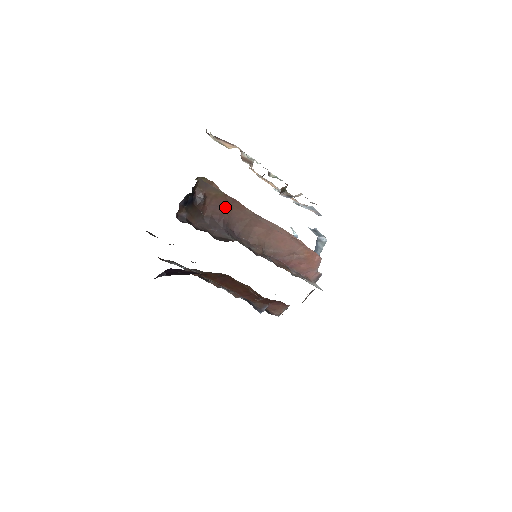
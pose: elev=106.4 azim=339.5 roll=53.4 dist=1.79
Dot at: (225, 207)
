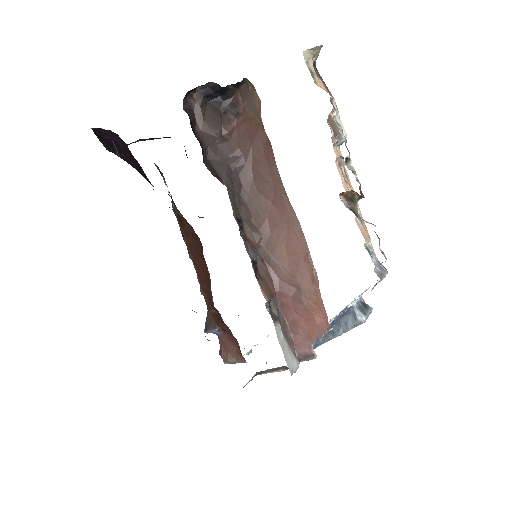
Dot at: (253, 144)
